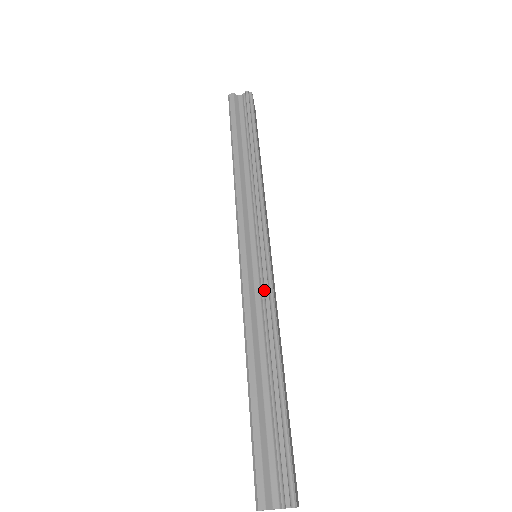
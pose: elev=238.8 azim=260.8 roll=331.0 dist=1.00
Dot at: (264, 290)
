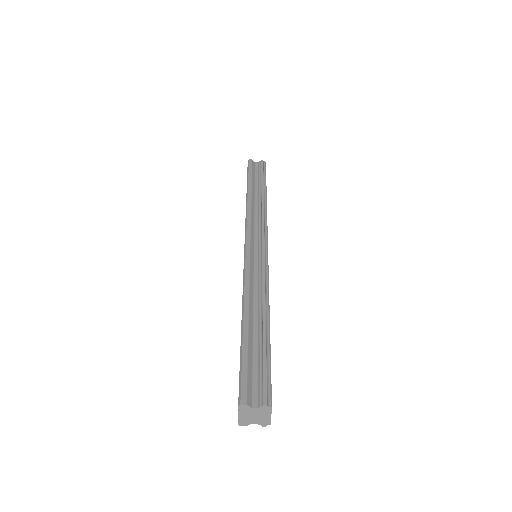
Dot at: (261, 271)
